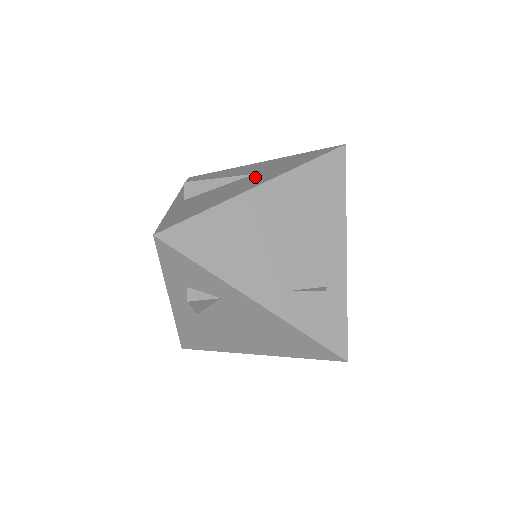
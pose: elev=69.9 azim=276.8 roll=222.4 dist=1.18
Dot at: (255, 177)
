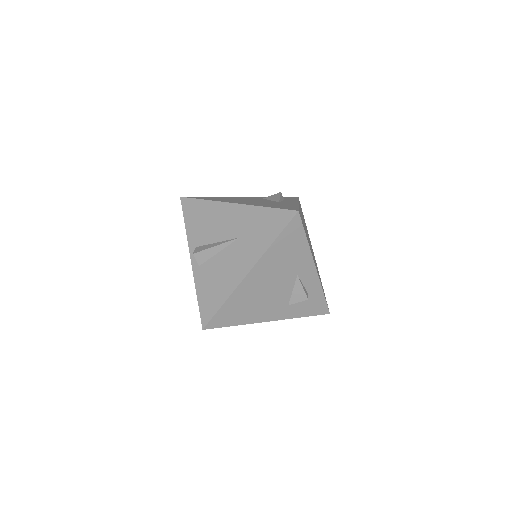
Dot at: (241, 249)
